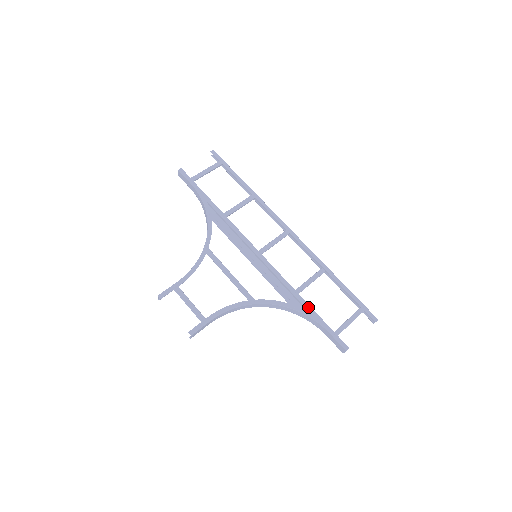
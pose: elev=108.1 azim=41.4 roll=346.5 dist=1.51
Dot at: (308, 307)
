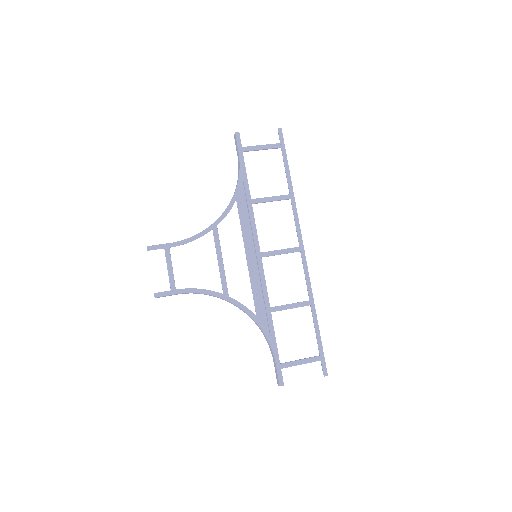
Dot at: (272, 329)
